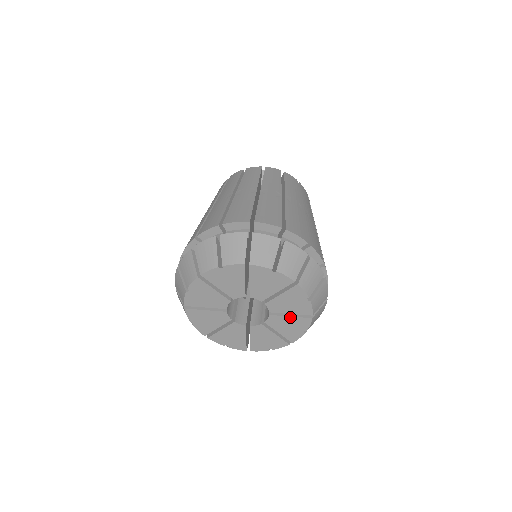
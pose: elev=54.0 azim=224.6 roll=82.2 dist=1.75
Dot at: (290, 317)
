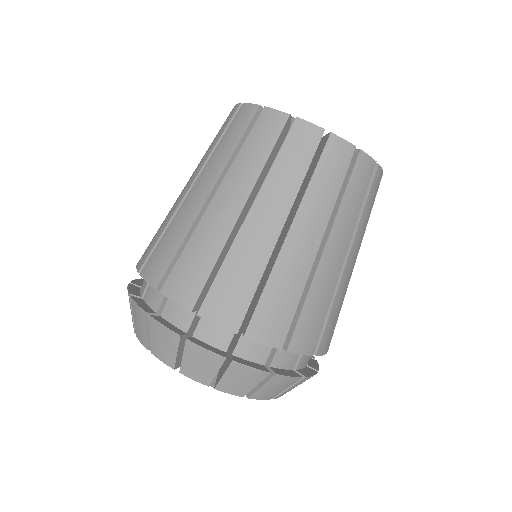
Dot at: occluded
